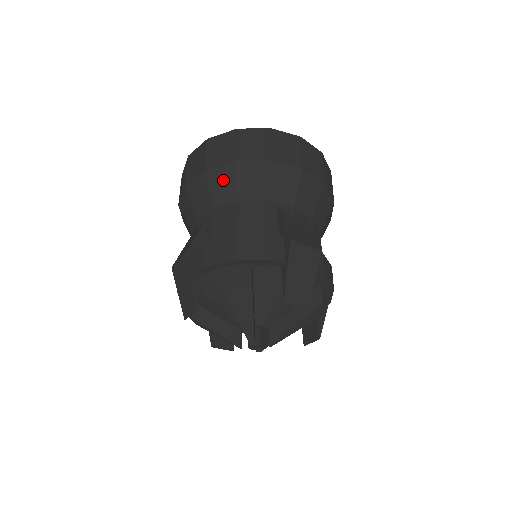
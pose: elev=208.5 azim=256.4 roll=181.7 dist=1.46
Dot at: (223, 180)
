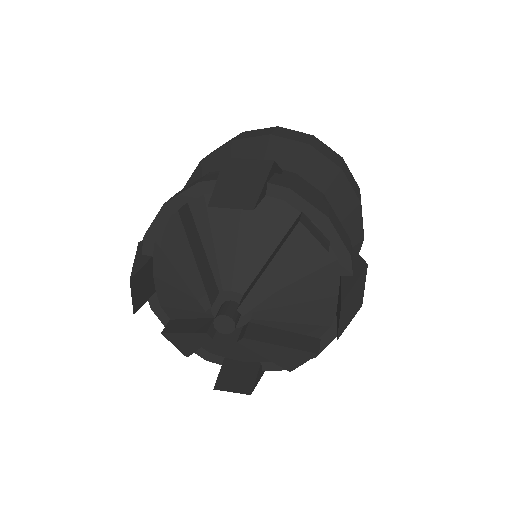
Dot at: occluded
